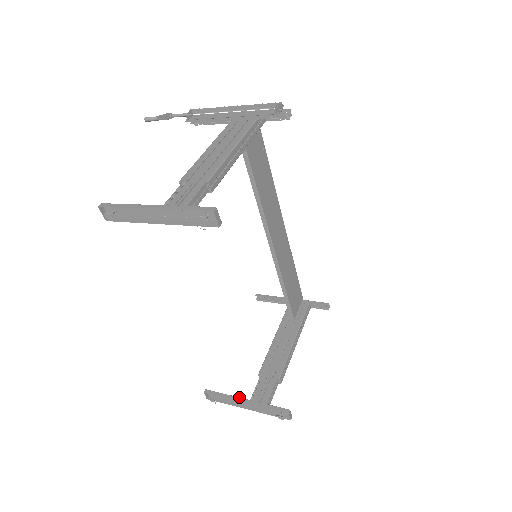
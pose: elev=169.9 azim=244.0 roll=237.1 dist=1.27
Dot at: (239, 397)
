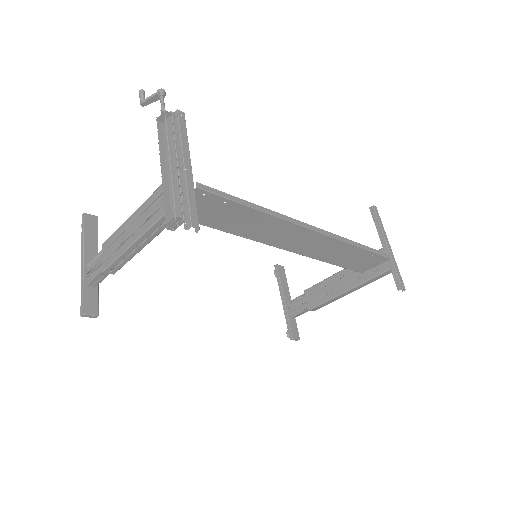
Dot at: (283, 294)
